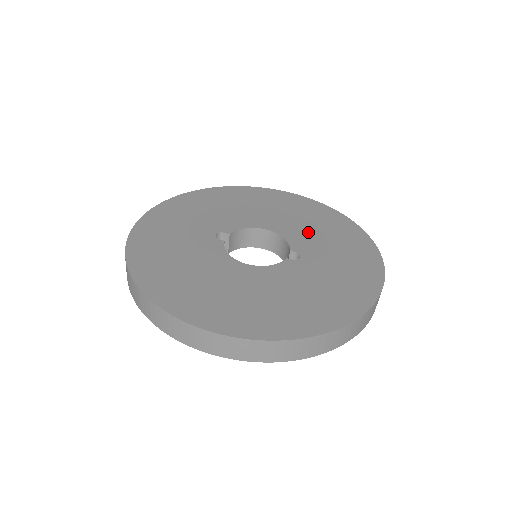
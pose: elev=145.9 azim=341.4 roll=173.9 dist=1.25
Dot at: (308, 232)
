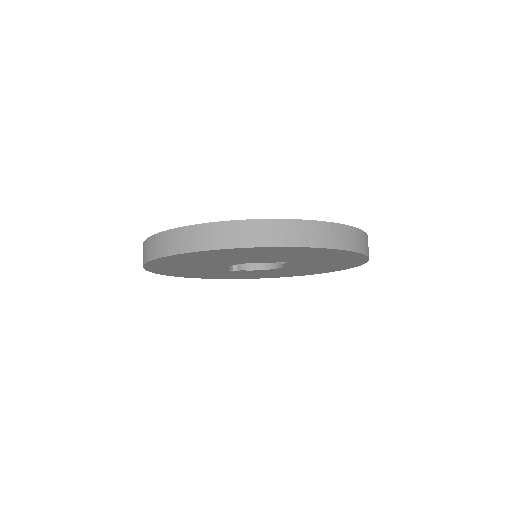
Dot at: occluded
